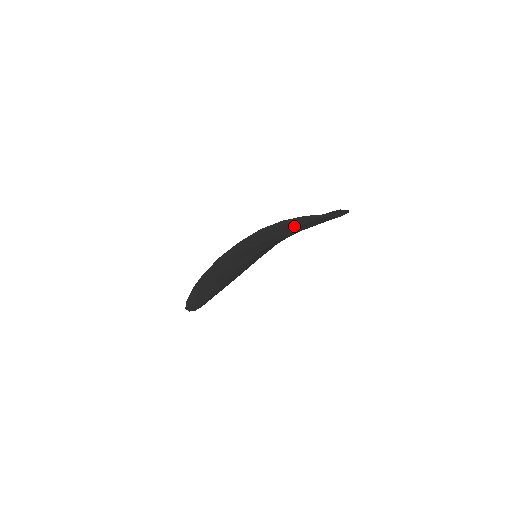
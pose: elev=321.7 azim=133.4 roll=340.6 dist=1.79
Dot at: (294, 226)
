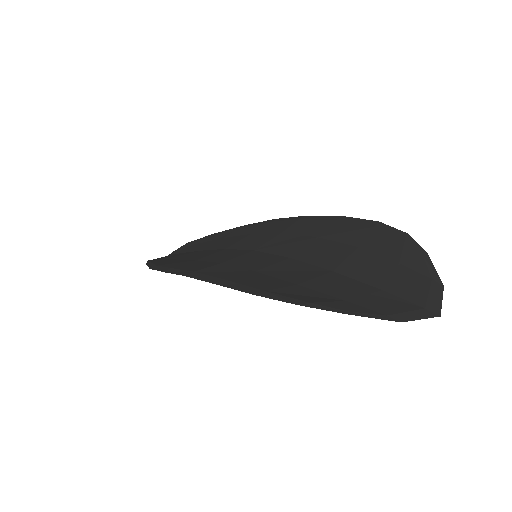
Dot at: occluded
